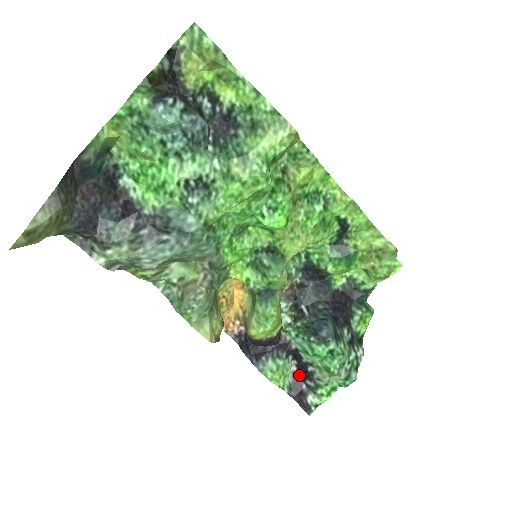
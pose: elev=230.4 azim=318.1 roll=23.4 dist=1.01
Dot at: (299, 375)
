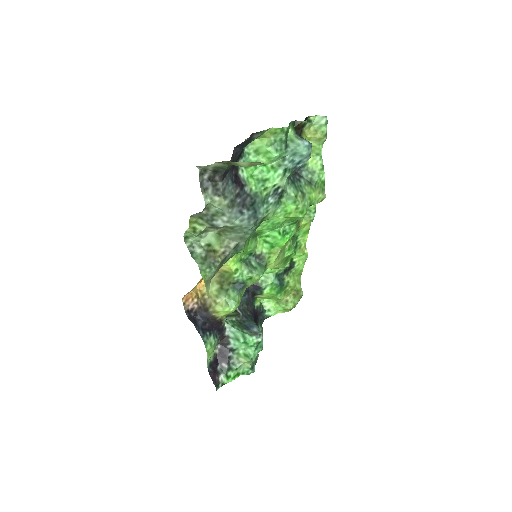
Dot at: (218, 357)
